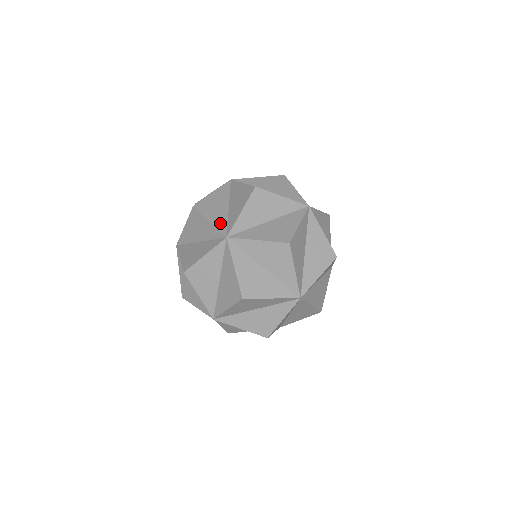
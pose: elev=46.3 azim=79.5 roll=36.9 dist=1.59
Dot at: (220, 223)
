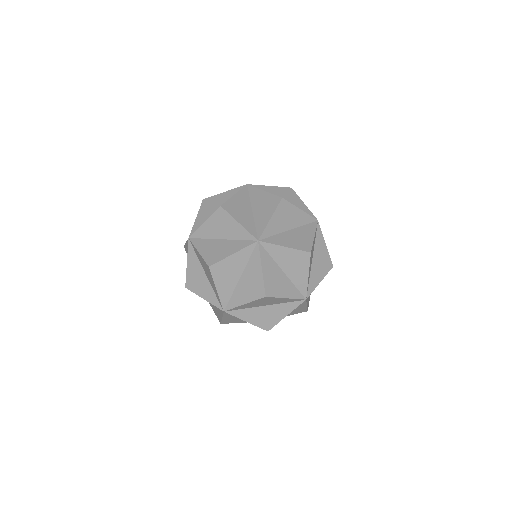
Dot at: (225, 295)
